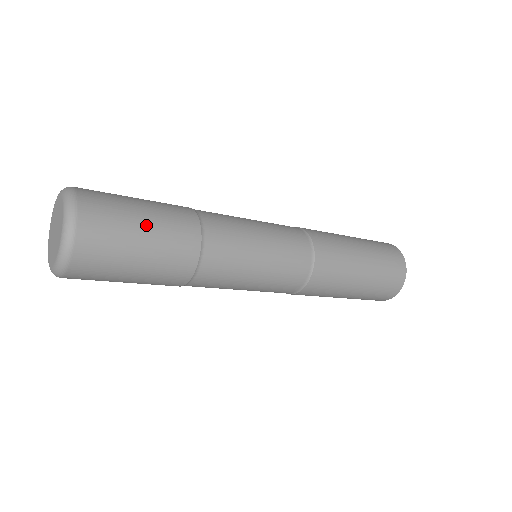
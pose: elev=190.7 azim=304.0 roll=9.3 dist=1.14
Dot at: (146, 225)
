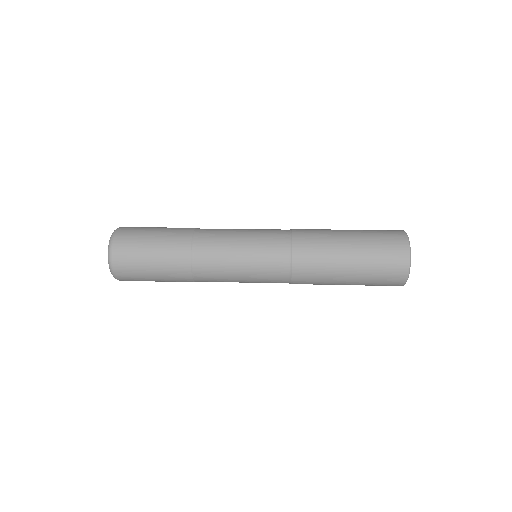
Dot at: (152, 254)
